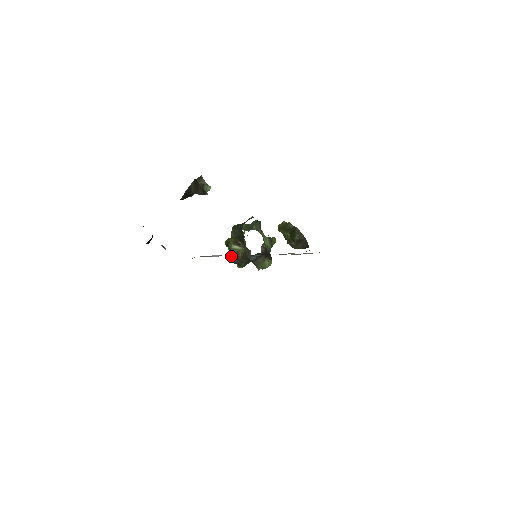
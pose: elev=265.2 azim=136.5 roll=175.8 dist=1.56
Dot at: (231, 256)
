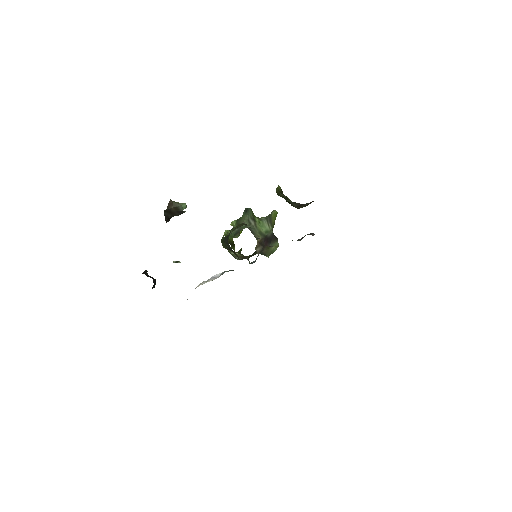
Dot at: occluded
